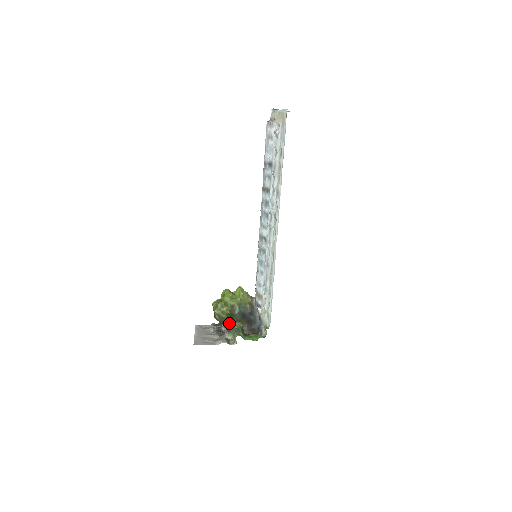
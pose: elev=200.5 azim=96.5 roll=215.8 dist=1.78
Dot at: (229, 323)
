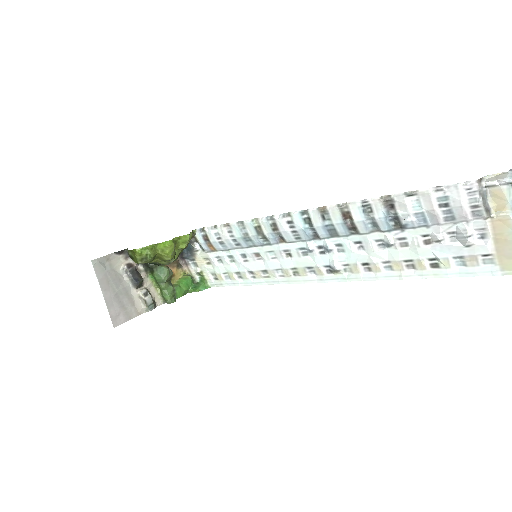
Dot at: (150, 263)
